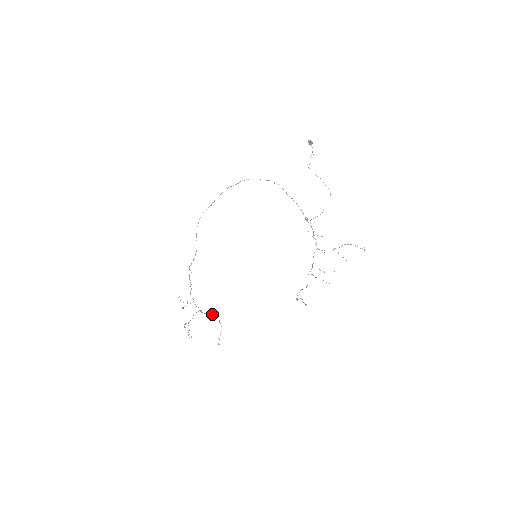
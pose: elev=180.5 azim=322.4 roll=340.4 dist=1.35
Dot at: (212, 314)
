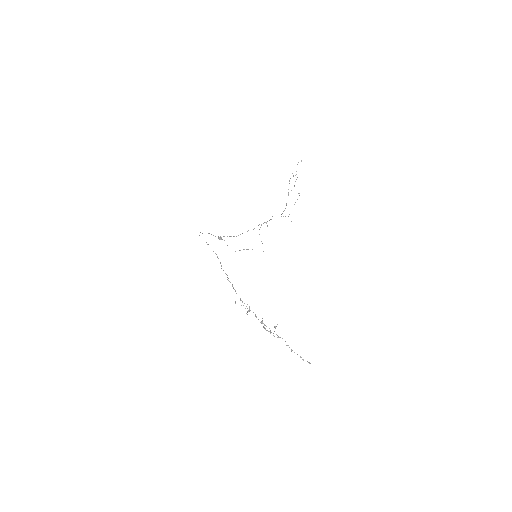
Dot at: occluded
